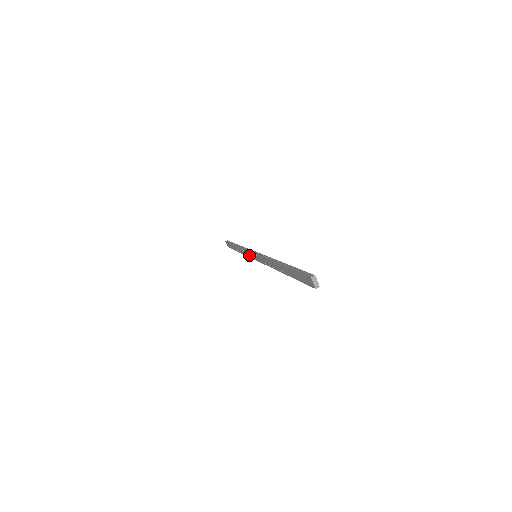
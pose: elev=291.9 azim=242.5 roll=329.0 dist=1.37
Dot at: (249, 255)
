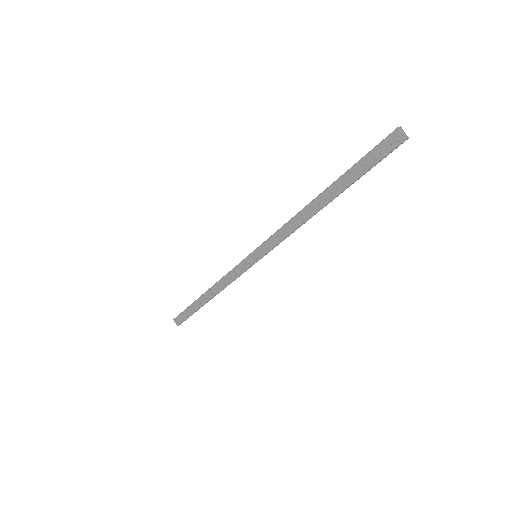
Dot at: (239, 270)
